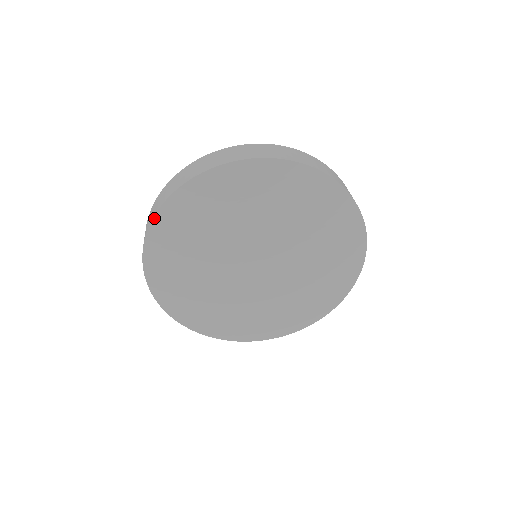
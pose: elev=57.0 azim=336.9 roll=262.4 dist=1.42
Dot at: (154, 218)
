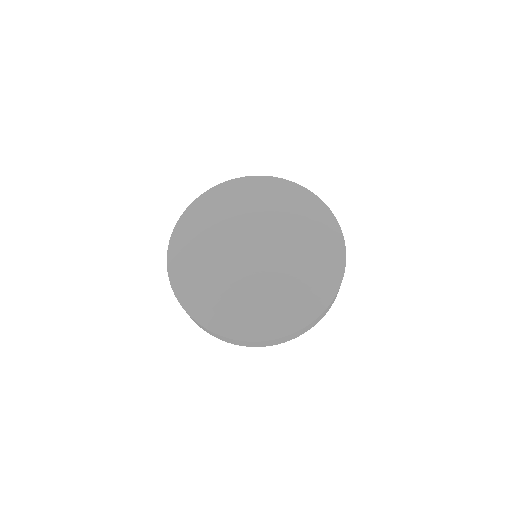
Dot at: (226, 182)
